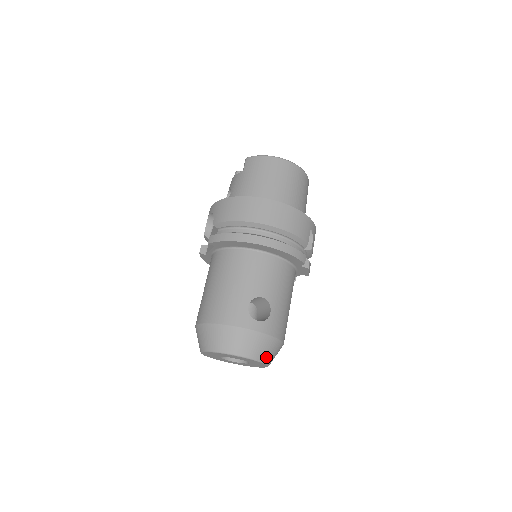
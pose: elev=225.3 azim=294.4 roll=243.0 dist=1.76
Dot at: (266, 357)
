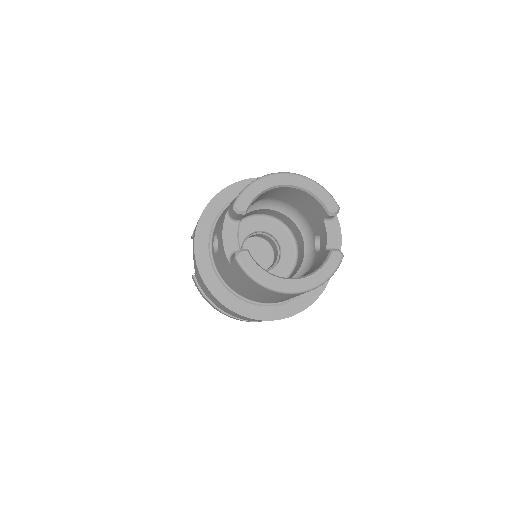
Dot at: occluded
